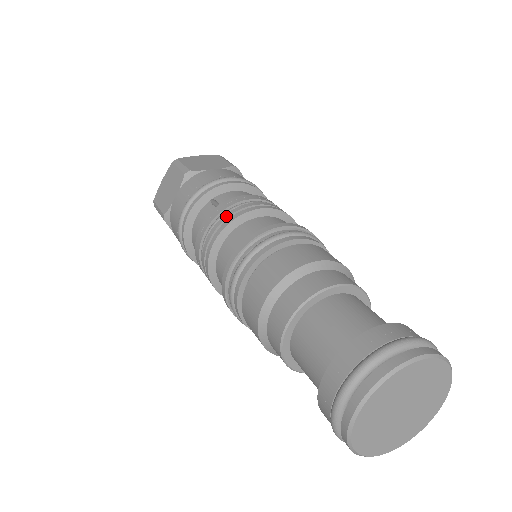
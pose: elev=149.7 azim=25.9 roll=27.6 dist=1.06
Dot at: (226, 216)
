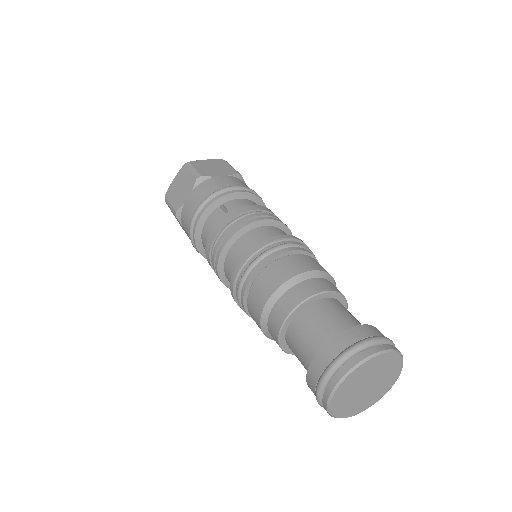
Dot at: (236, 223)
